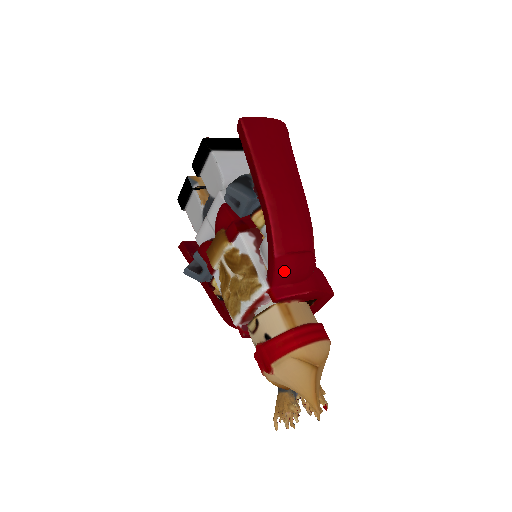
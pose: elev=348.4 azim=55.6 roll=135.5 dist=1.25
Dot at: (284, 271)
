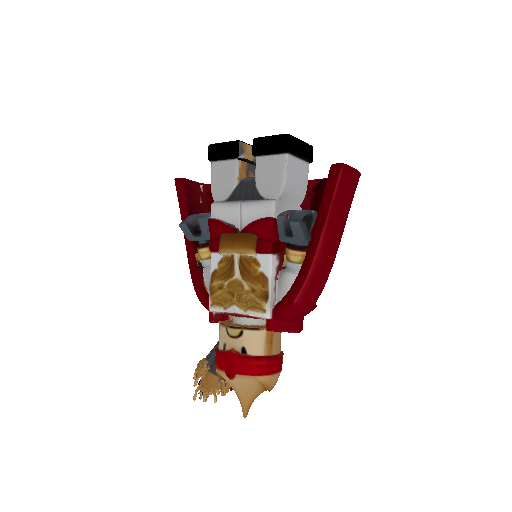
Dot at: (292, 314)
